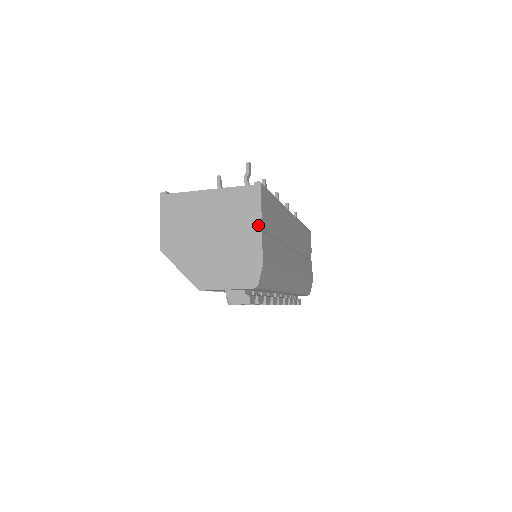
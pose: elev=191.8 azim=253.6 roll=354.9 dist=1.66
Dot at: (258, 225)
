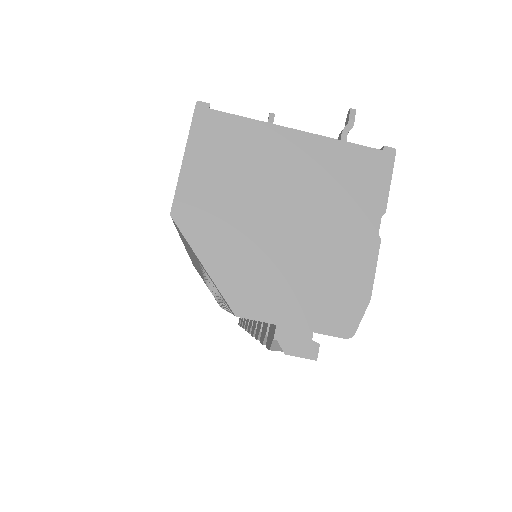
Dot at: (377, 225)
